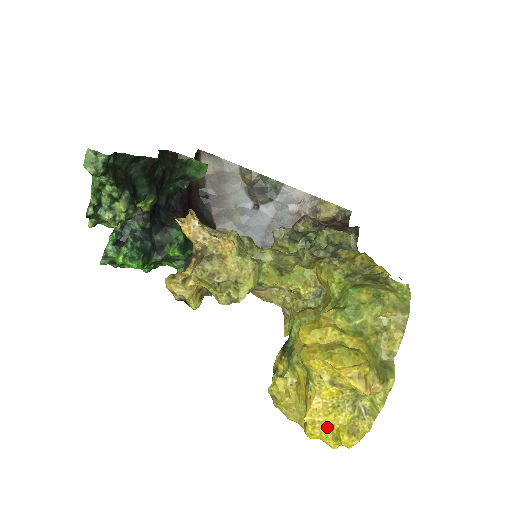
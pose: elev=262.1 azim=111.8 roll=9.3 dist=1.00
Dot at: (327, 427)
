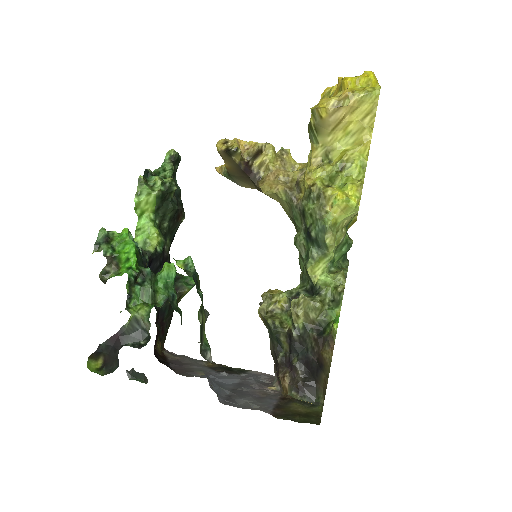
Dot at: occluded
